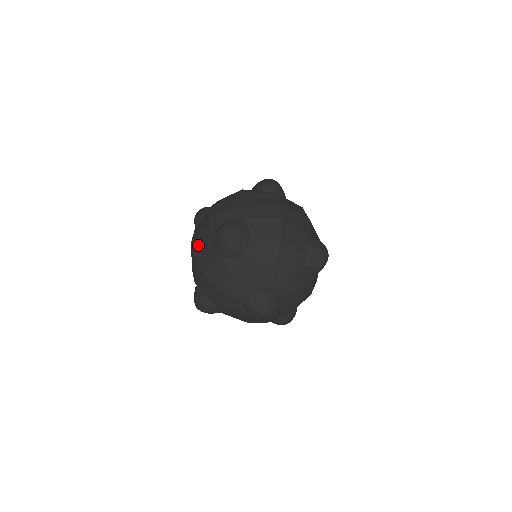
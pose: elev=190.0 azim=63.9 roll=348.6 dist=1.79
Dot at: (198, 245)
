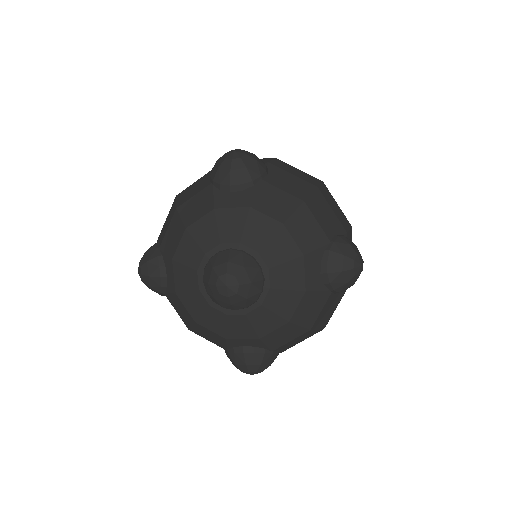
Dot at: occluded
